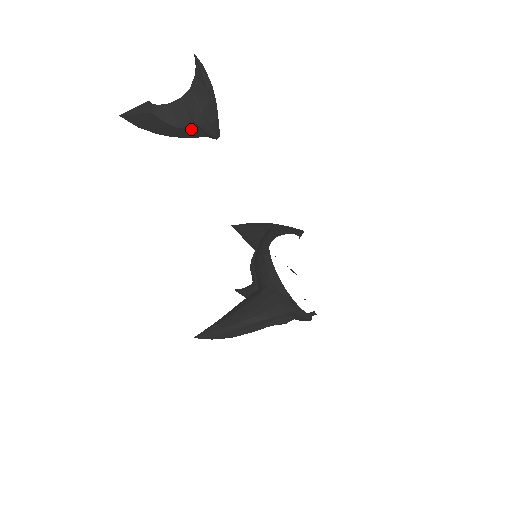
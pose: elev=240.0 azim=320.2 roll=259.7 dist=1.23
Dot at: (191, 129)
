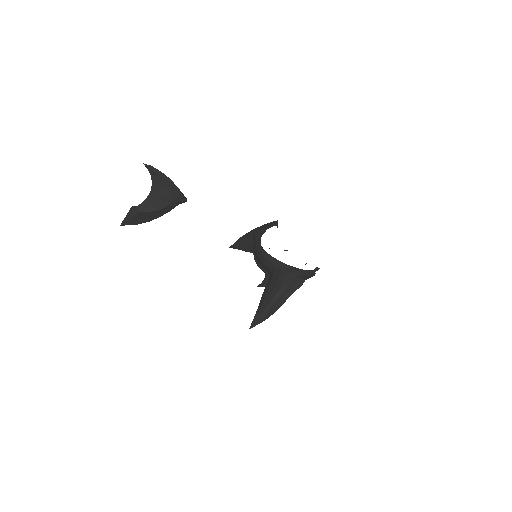
Dot at: (167, 206)
